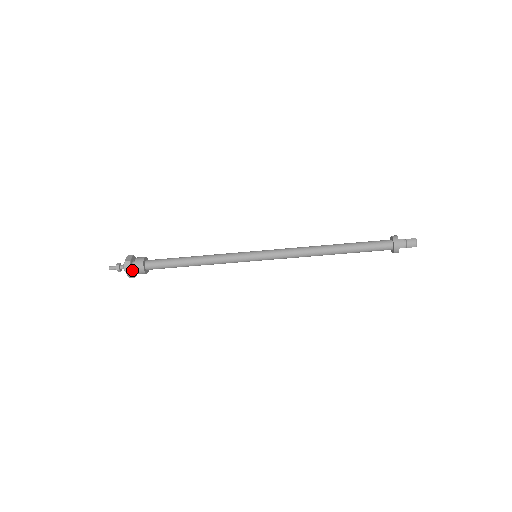
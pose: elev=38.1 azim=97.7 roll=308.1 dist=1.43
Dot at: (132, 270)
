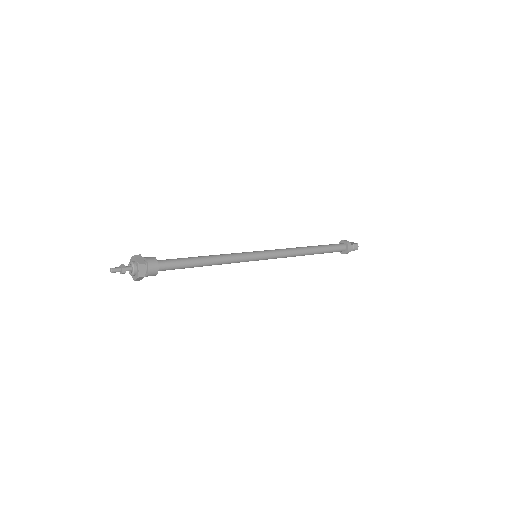
Dot at: (143, 273)
